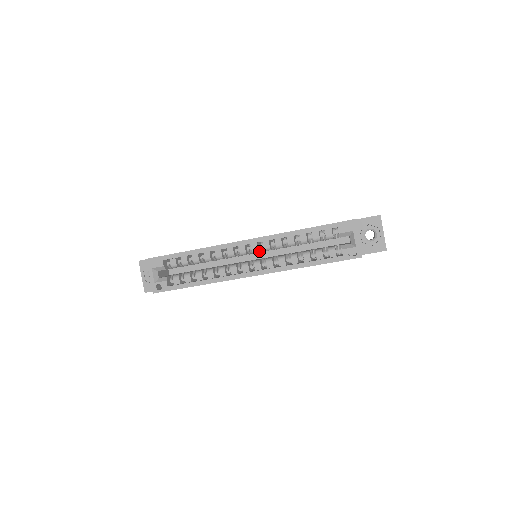
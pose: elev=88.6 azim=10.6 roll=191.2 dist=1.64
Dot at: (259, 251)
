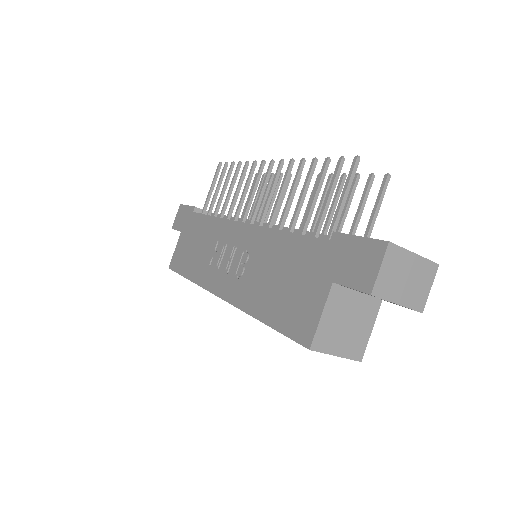
Dot at: occluded
